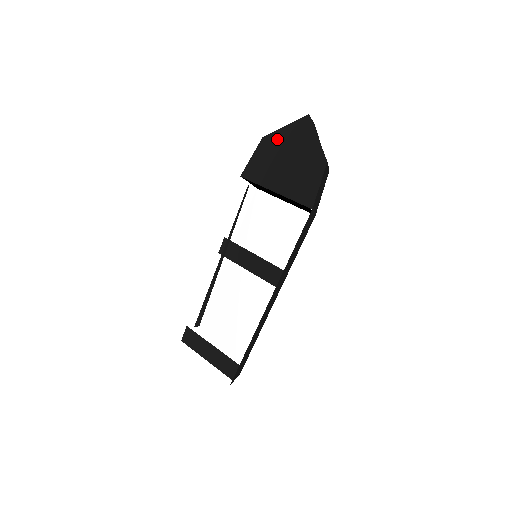
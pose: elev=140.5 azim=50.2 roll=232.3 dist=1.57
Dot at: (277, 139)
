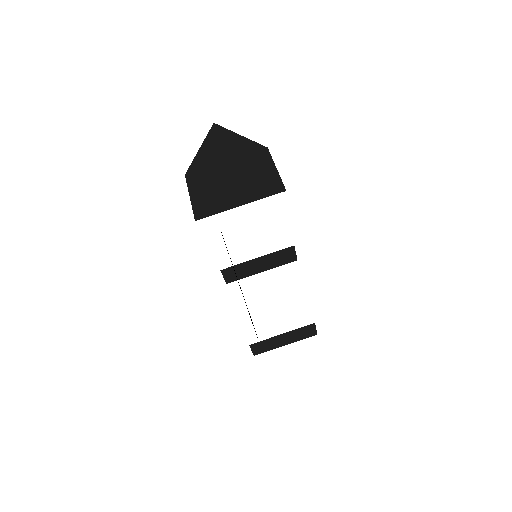
Dot at: (202, 166)
